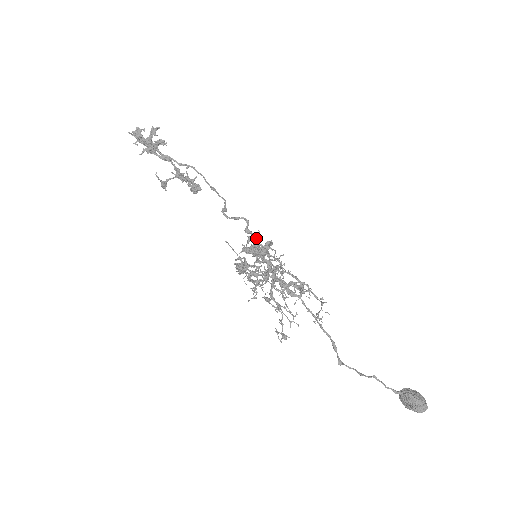
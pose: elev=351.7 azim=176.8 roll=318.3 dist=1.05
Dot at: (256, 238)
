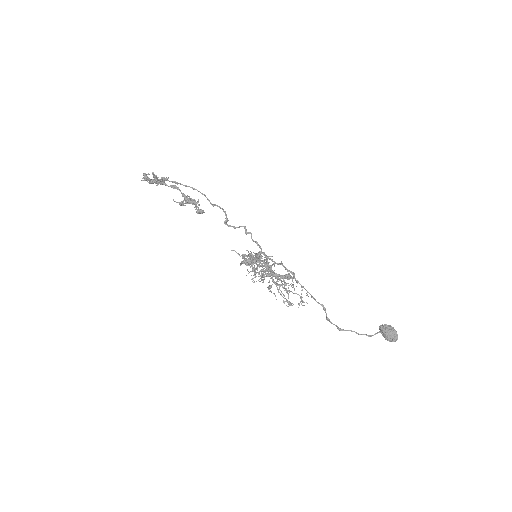
Dot at: occluded
